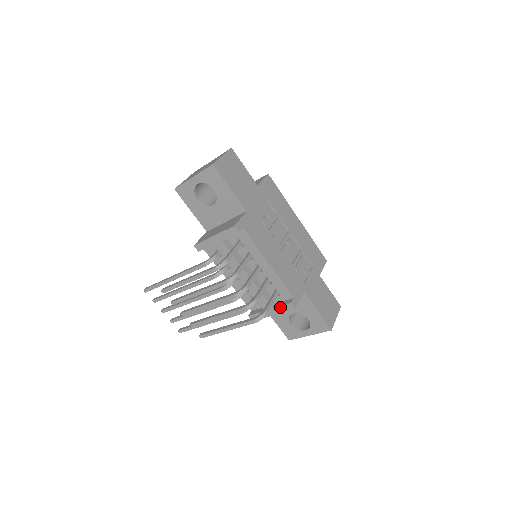
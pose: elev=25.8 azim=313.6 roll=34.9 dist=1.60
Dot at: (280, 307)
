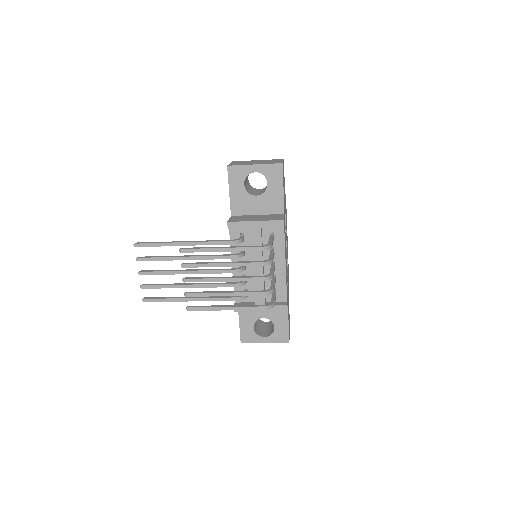
Dot at: occluded
